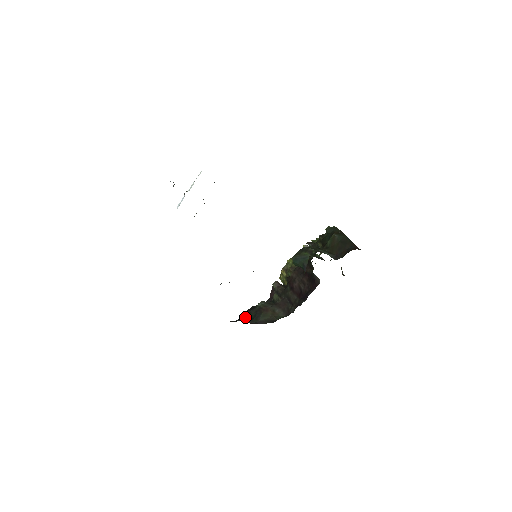
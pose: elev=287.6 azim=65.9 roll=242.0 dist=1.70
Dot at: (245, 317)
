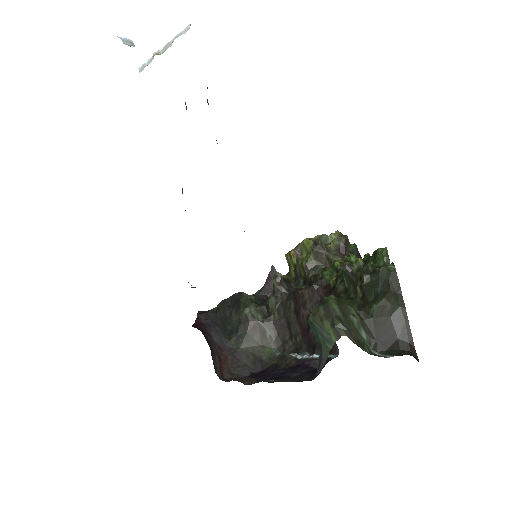
Dot at: (223, 318)
